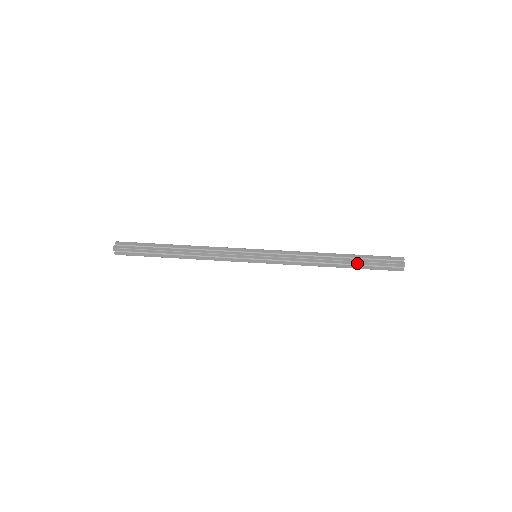
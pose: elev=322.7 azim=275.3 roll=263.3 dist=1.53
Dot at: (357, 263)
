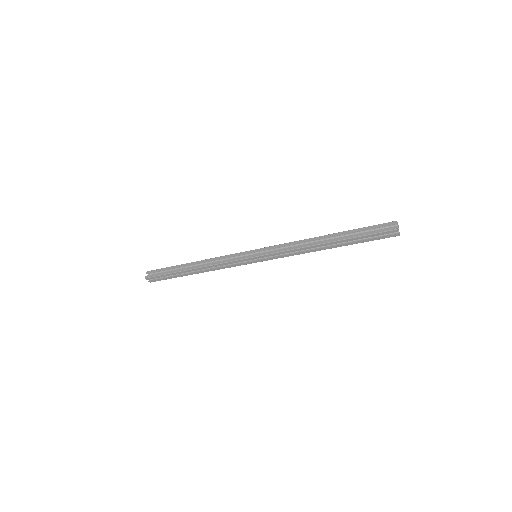
Dot at: (347, 233)
